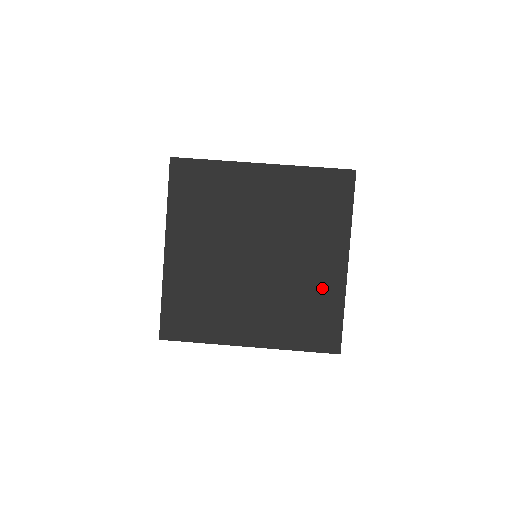
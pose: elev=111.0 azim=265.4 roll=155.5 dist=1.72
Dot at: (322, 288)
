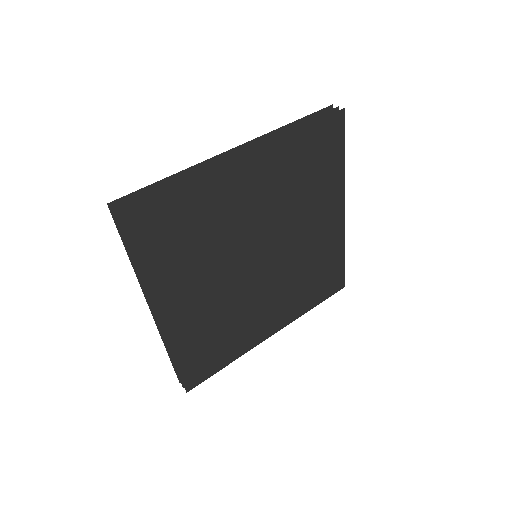
Dot at: (325, 247)
